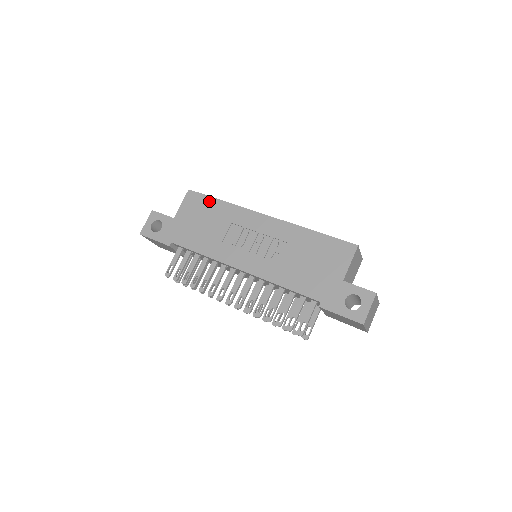
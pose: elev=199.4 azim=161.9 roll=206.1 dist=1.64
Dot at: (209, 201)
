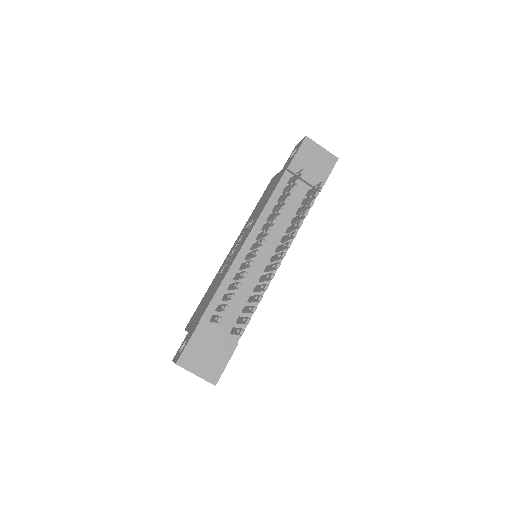
Dot at: (200, 304)
